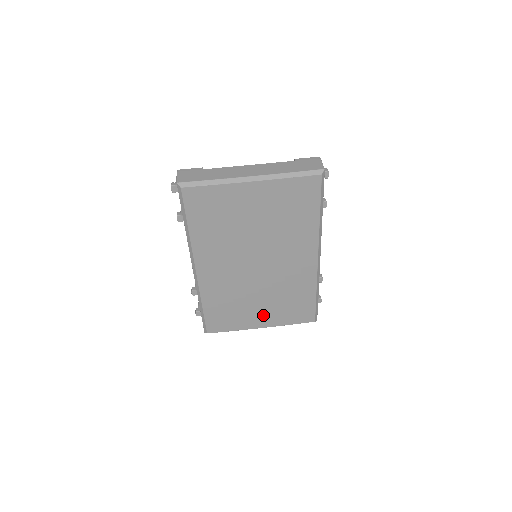
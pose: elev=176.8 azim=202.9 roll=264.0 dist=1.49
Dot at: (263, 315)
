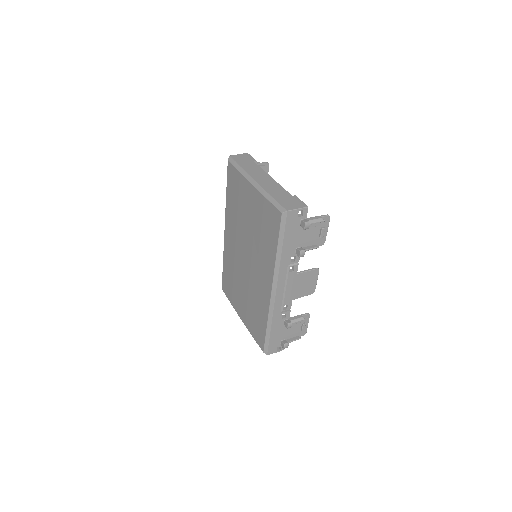
Dot at: (243, 308)
